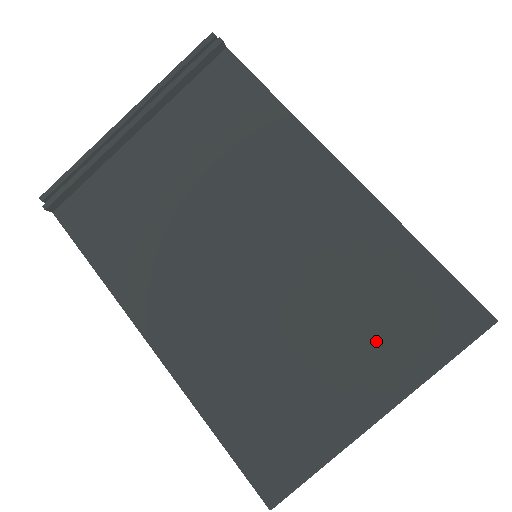
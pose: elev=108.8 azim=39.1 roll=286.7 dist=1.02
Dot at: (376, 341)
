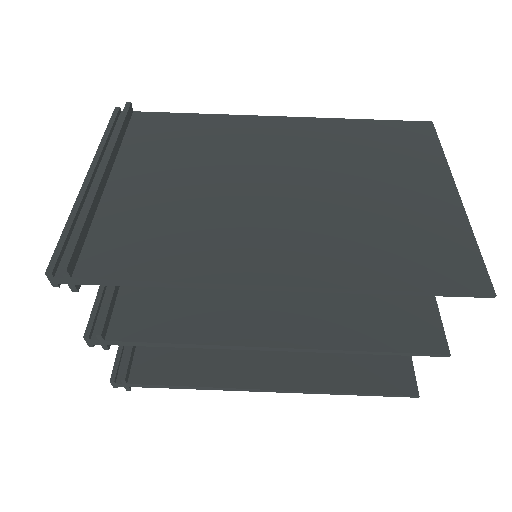
Dot at: (404, 166)
